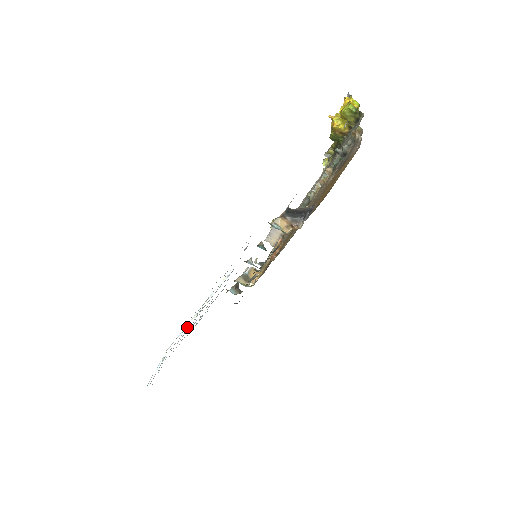
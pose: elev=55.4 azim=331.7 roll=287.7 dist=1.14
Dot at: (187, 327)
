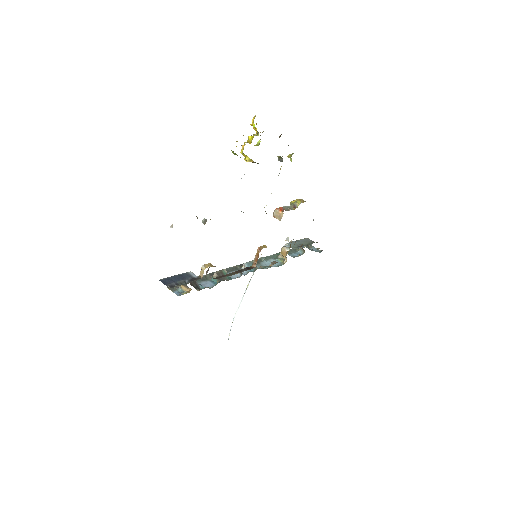
Dot at: occluded
